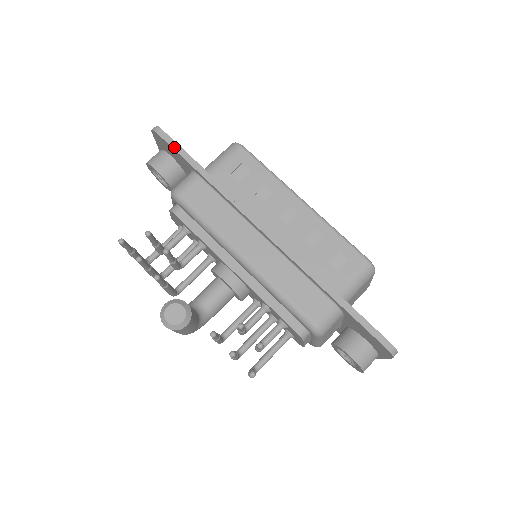
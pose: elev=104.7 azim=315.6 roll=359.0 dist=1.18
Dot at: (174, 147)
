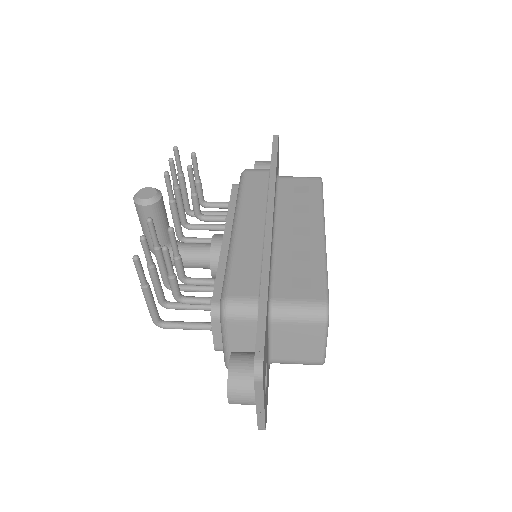
Dot at: (274, 146)
